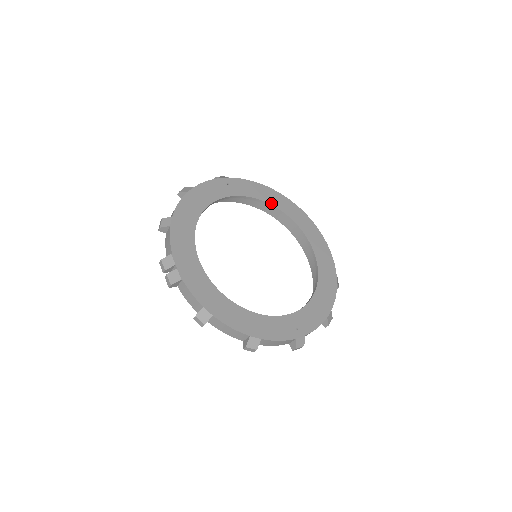
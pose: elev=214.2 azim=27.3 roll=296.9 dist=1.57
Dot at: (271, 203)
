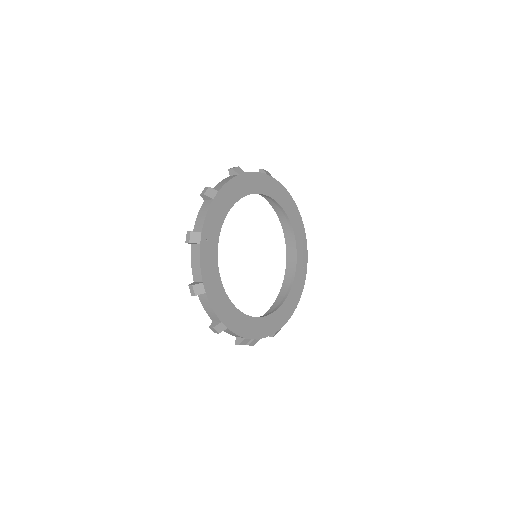
Dot at: (232, 204)
